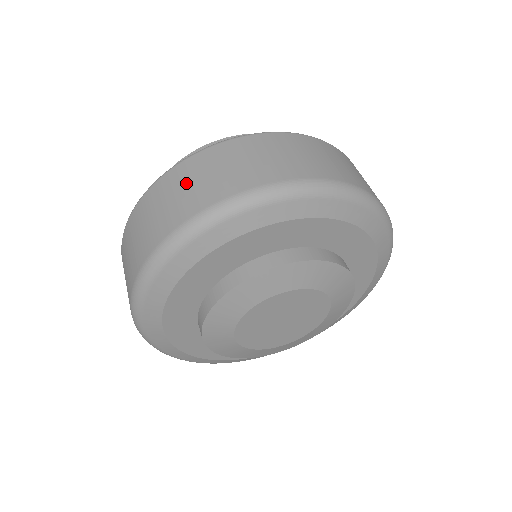
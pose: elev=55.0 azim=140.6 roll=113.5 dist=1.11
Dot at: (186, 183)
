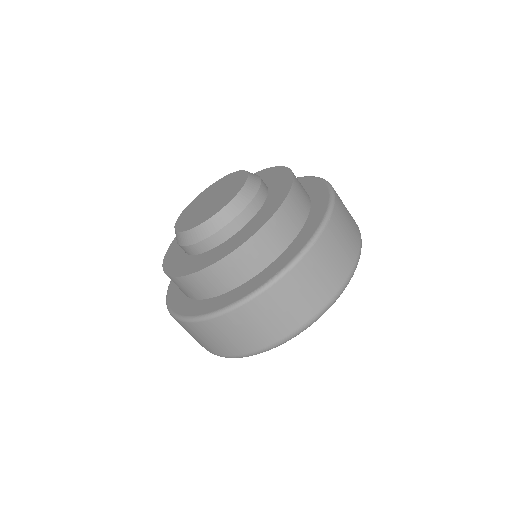
Dot at: (230, 333)
